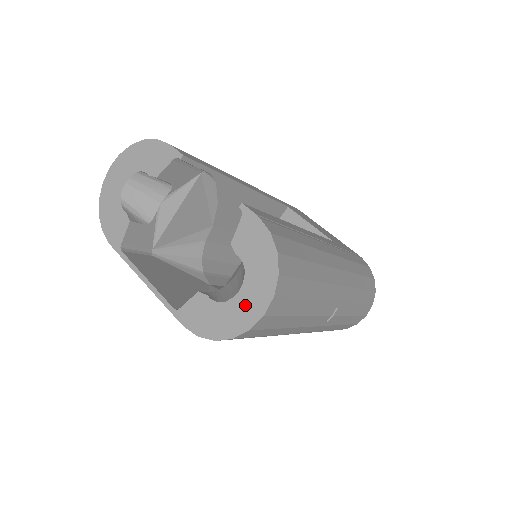
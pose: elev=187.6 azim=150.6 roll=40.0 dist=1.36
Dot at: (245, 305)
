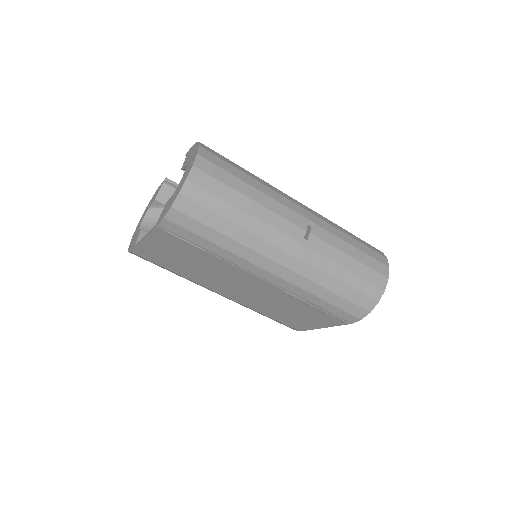
Dot at: (185, 175)
